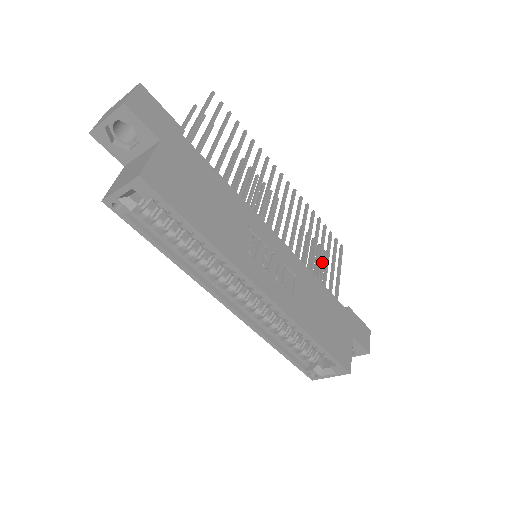
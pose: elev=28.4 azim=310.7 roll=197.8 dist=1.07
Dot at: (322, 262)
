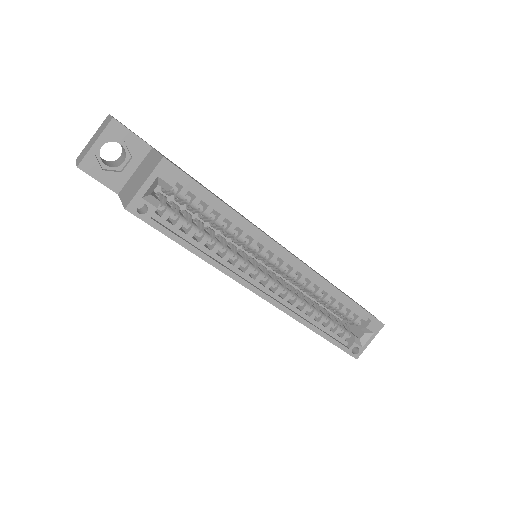
Dot at: occluded
